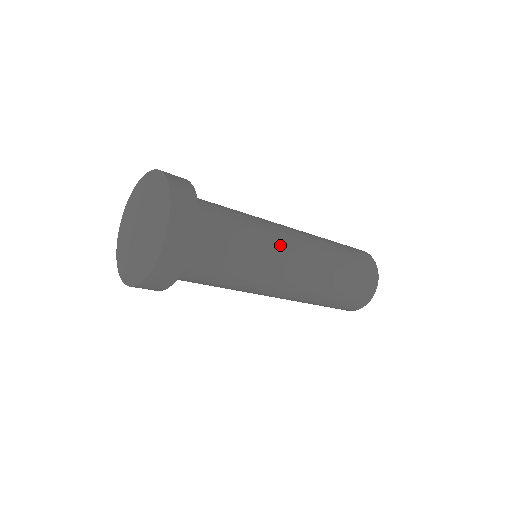
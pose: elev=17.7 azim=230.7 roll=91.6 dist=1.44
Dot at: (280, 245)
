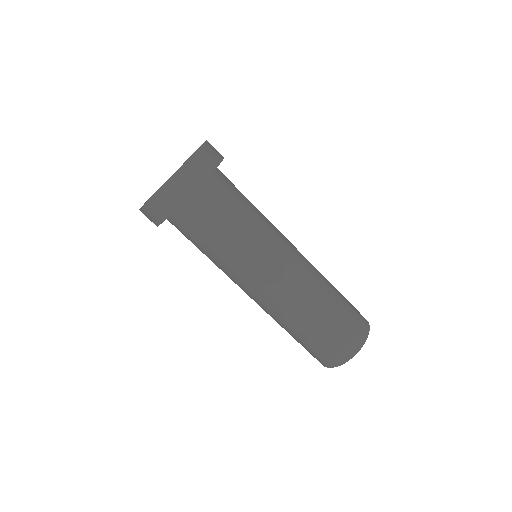
Dot at: occluded
